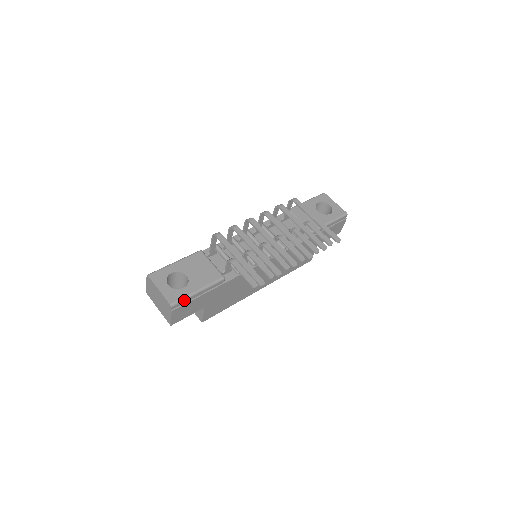
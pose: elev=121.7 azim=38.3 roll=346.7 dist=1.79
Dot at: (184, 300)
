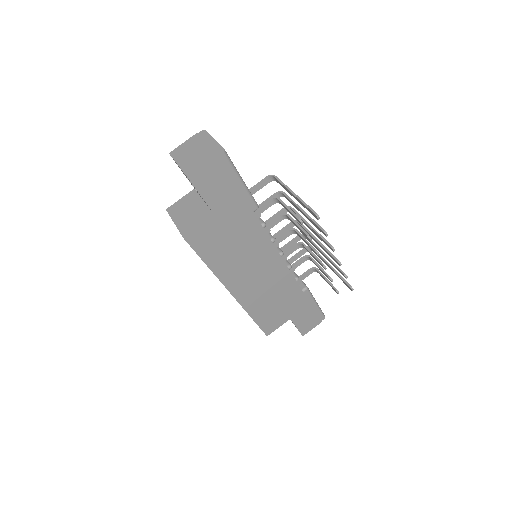
Dot at: (232, 166)
